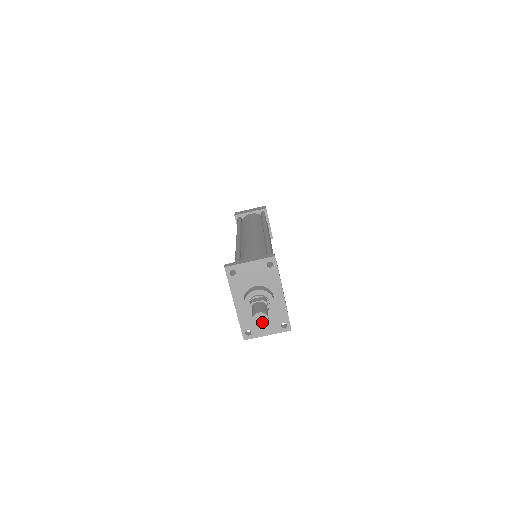
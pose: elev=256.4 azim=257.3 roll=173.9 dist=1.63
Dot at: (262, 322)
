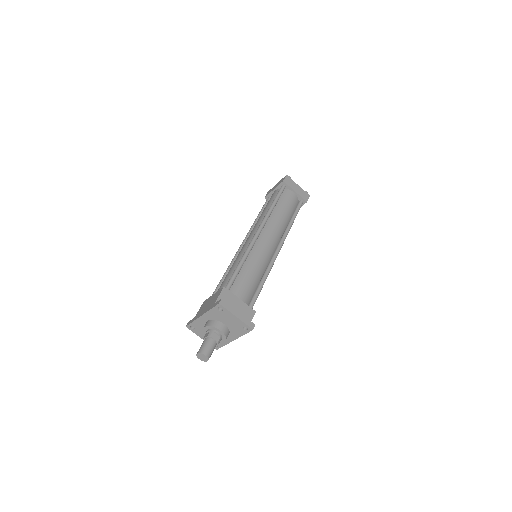
Dot at: (202, 359)
